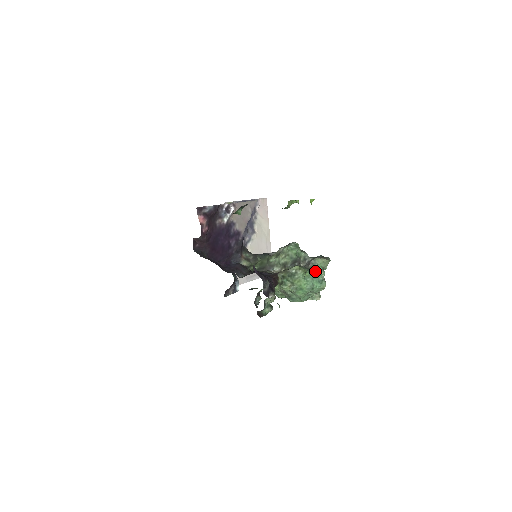
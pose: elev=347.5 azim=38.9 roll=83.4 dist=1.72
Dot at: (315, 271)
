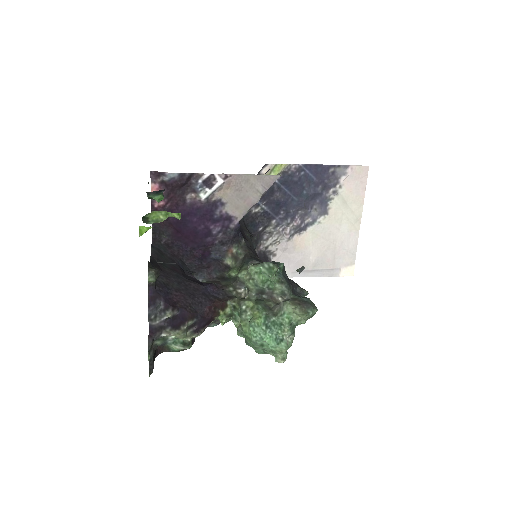
Dot at: (276, 321)
